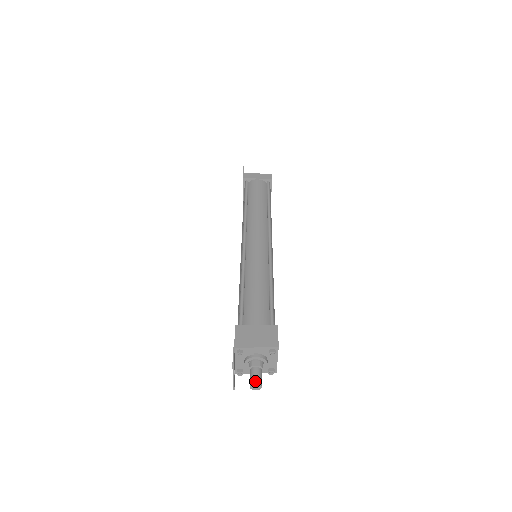
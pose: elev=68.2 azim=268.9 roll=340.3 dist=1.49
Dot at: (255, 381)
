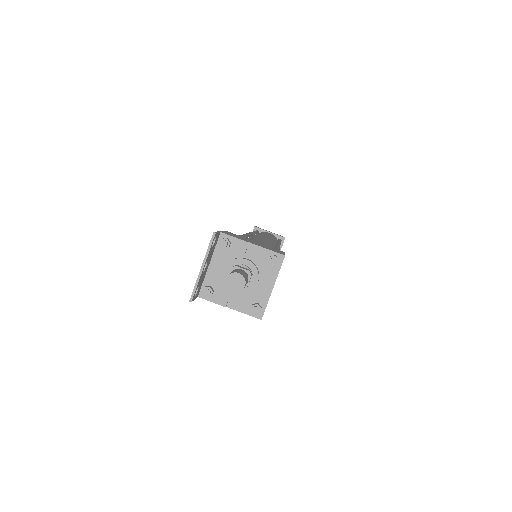
Dot at: (238, 271)
